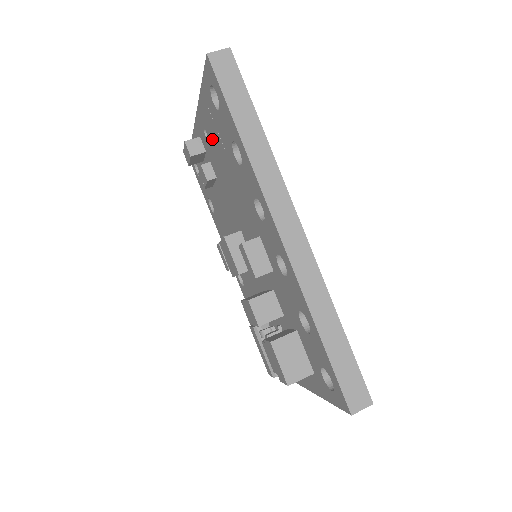
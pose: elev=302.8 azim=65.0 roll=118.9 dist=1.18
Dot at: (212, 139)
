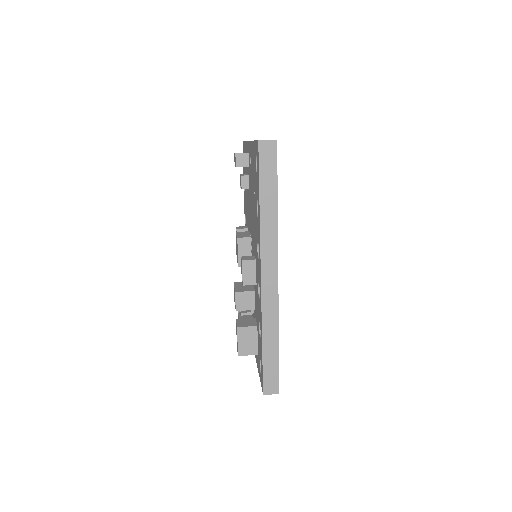
Dot at: (252, 172)
